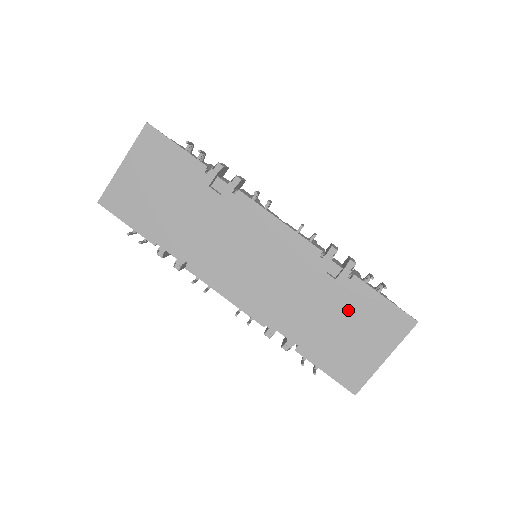
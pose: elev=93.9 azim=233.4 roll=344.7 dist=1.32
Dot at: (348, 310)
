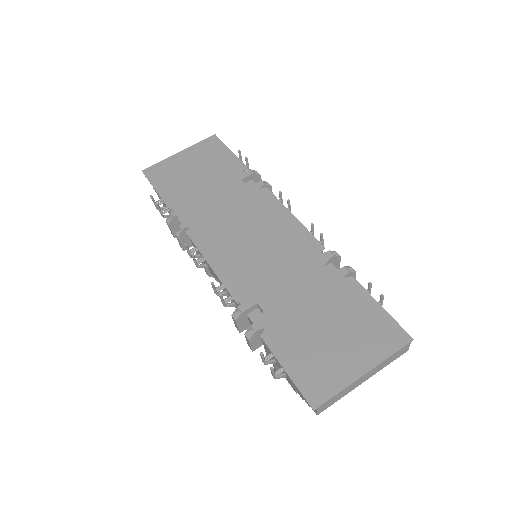
Dot at: (335, 307)
